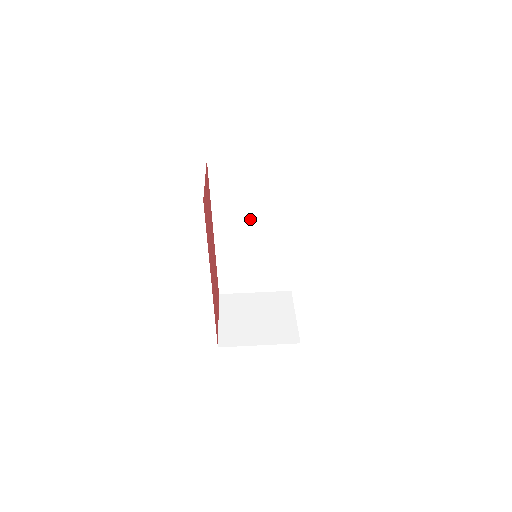
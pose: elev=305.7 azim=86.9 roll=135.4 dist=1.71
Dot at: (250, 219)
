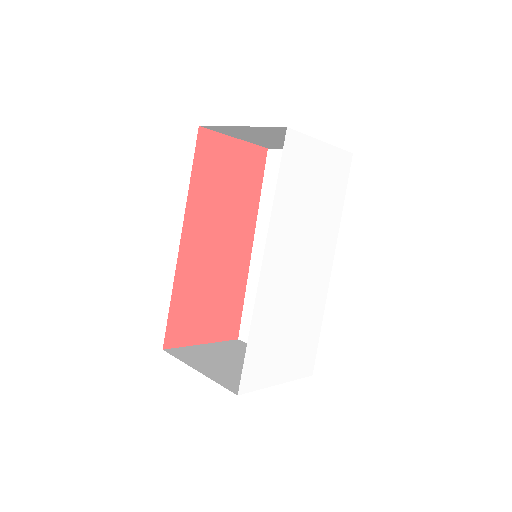
Dot at: occluded
